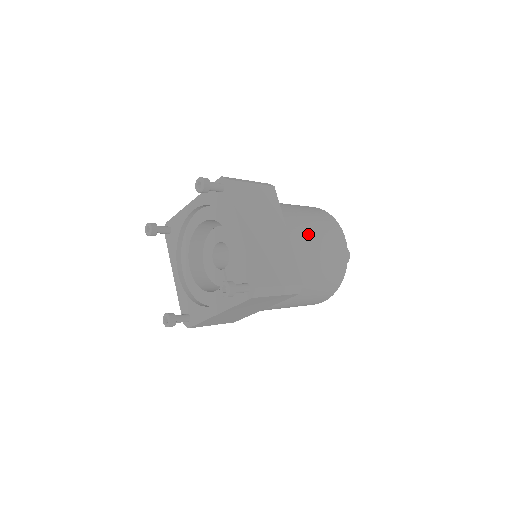
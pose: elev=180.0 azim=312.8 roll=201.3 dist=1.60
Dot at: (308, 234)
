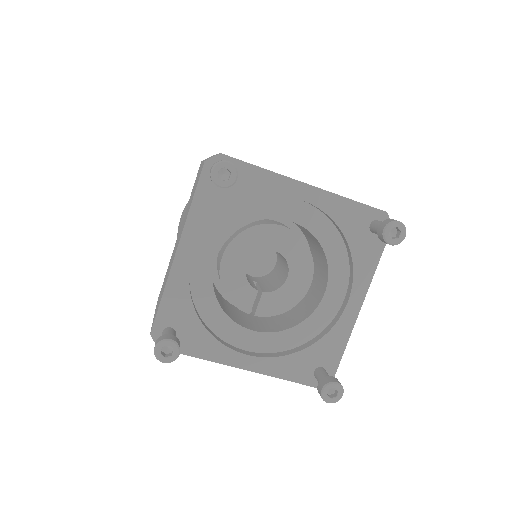
Dot at: occluded
